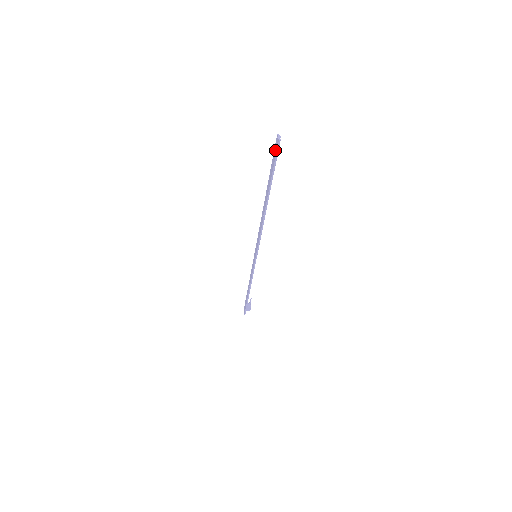
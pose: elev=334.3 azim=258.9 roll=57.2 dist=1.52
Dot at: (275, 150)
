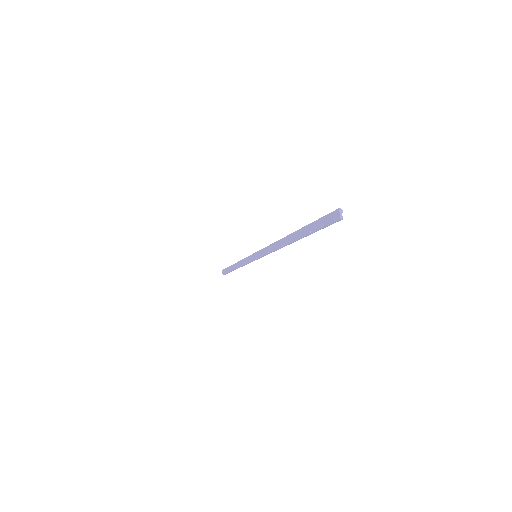
Dot at: (329, 219)
